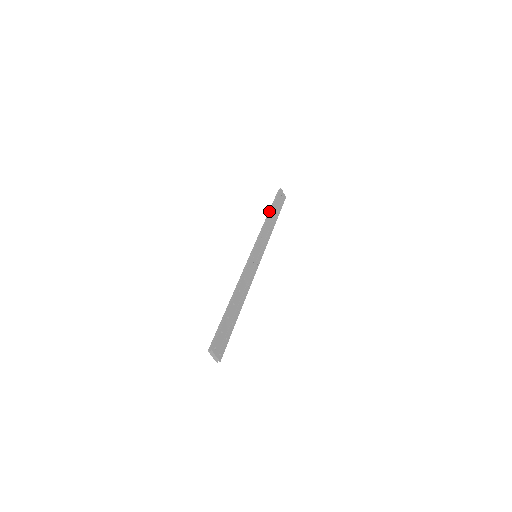
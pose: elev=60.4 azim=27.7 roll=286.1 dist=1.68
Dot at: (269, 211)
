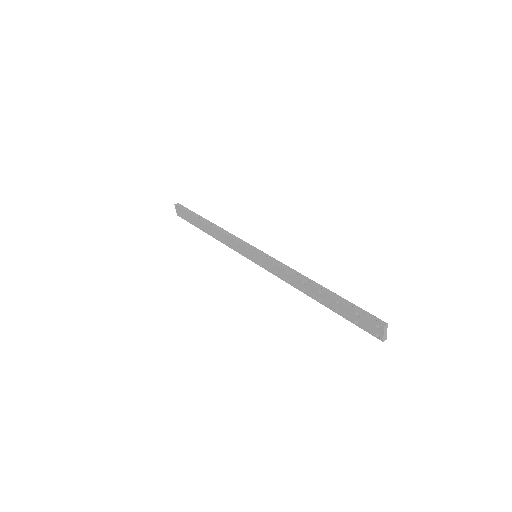
Dot at: (204, 220)
